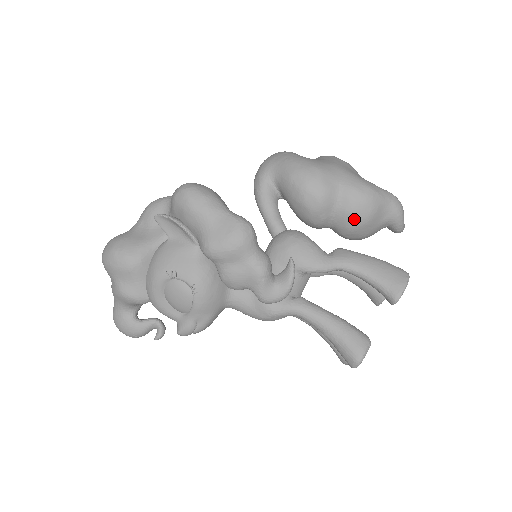
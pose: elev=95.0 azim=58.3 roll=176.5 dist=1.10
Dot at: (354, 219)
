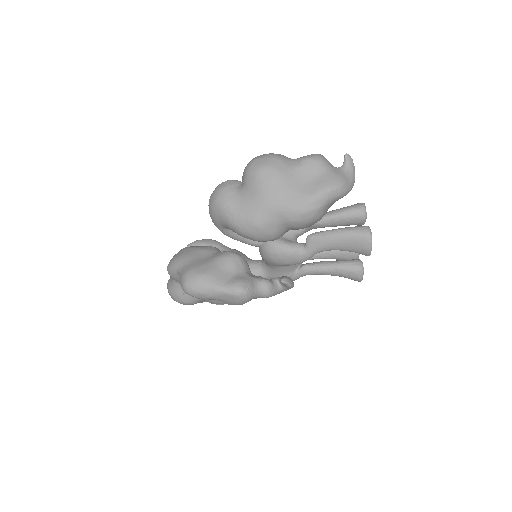
Dot at: occluded
